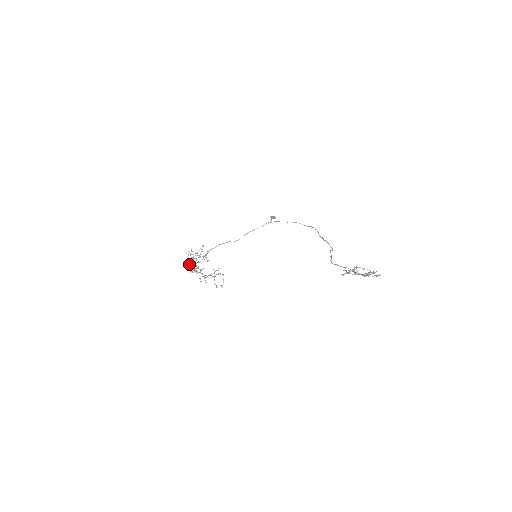
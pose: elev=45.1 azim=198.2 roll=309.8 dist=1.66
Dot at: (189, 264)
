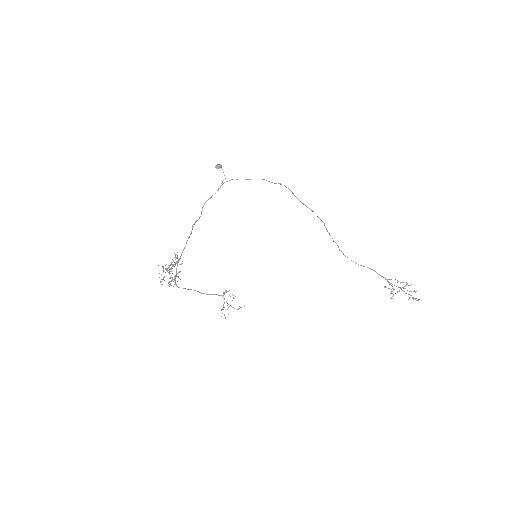
Dot at: (164, 277)
